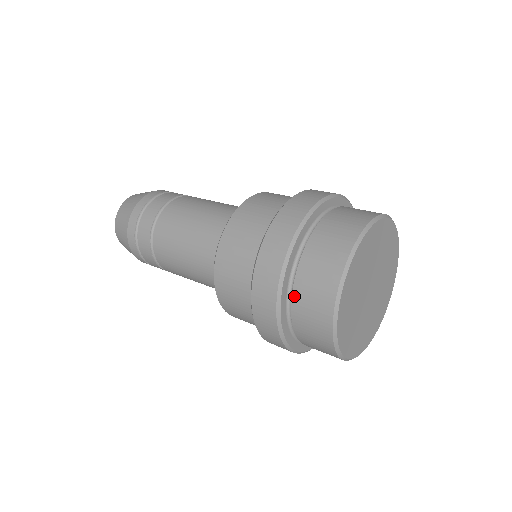
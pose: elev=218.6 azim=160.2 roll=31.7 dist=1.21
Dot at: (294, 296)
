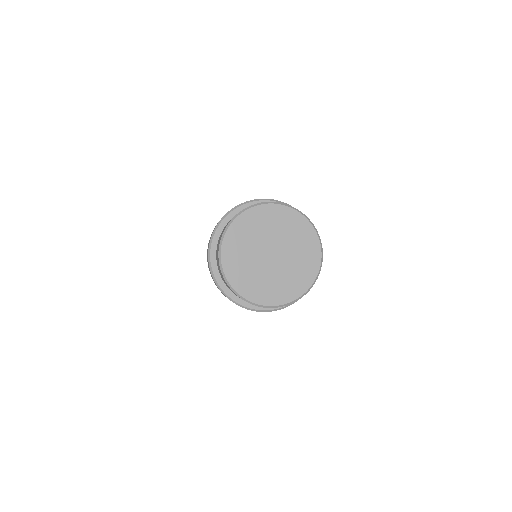
Dot at: occluded
